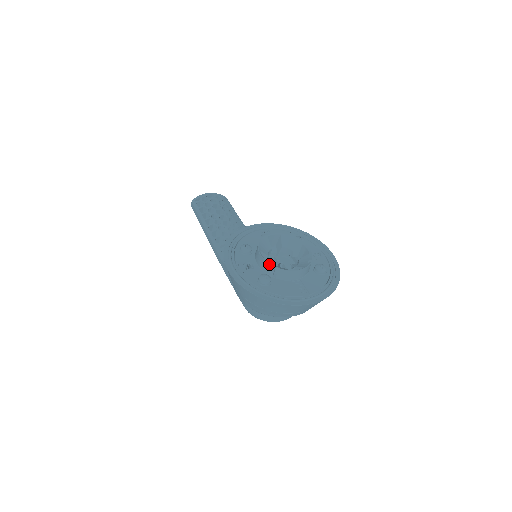
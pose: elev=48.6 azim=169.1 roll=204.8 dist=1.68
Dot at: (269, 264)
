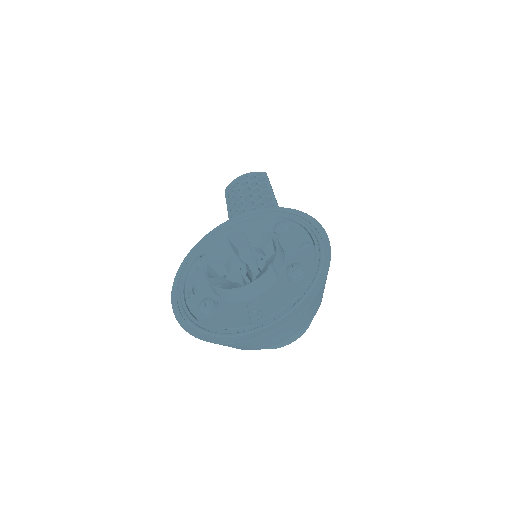
Dot at: occluded
